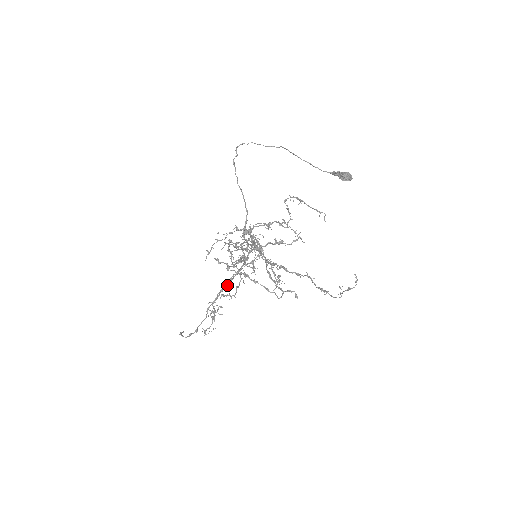
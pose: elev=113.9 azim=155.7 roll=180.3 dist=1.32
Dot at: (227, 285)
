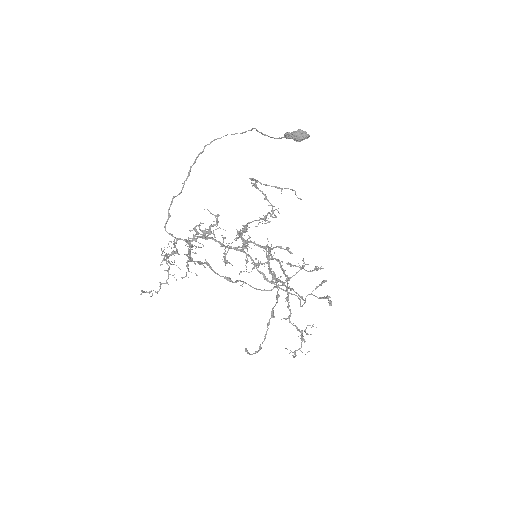
Dot at: (278, 296)
